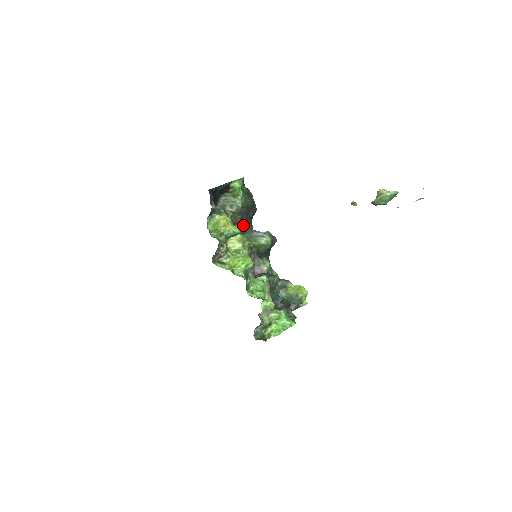
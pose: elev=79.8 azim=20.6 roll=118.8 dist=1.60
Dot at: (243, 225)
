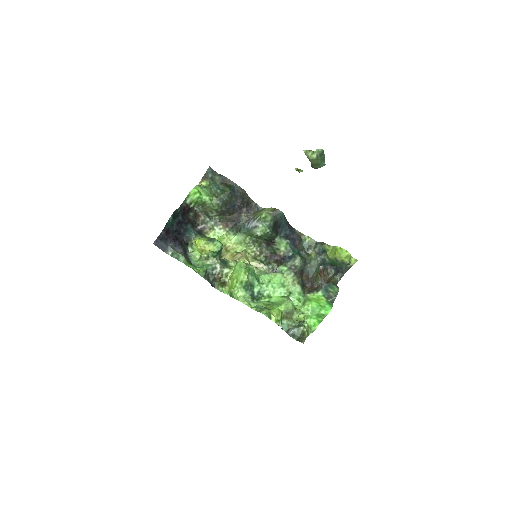
Dot at: (237, 219)
